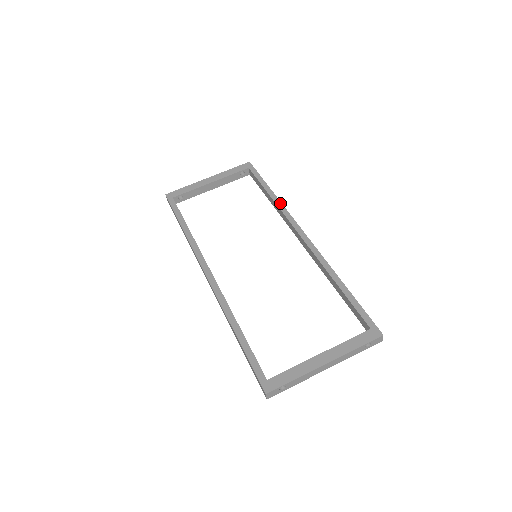
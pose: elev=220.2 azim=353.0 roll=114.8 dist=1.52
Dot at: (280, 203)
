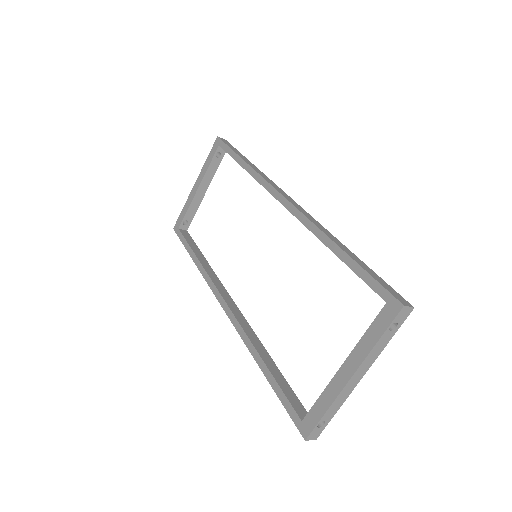
Dot at: (254, 172)
